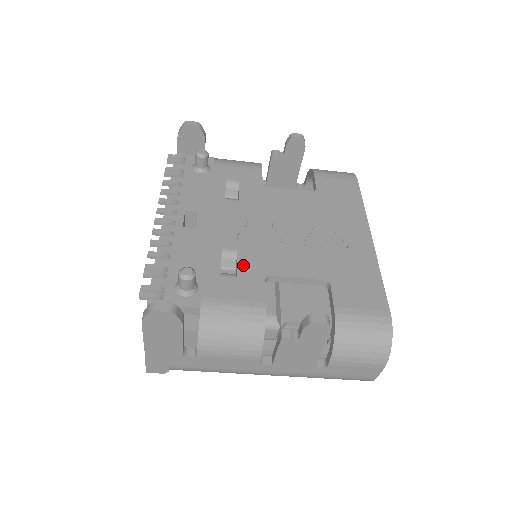
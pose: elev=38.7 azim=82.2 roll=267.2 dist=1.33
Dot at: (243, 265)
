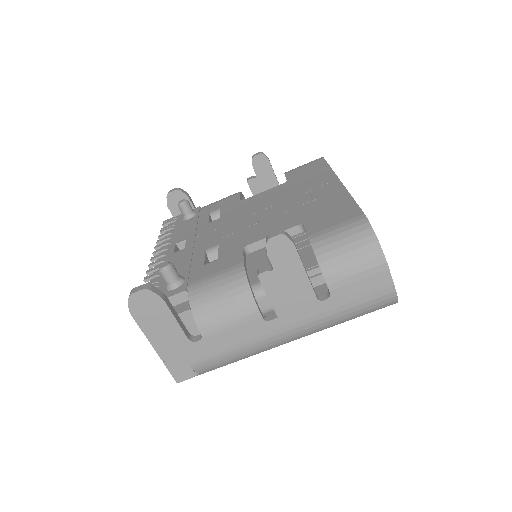
Dot at: (223, 250)
